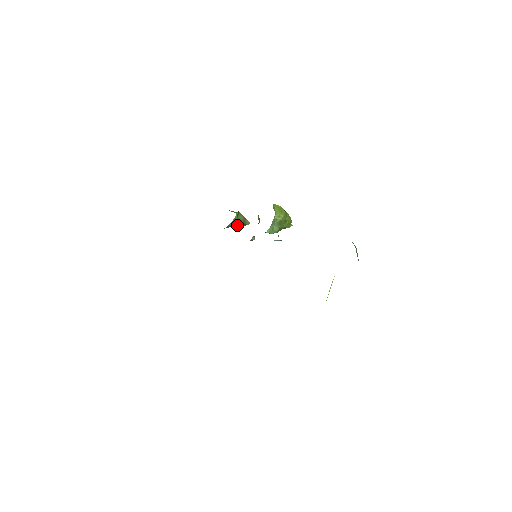
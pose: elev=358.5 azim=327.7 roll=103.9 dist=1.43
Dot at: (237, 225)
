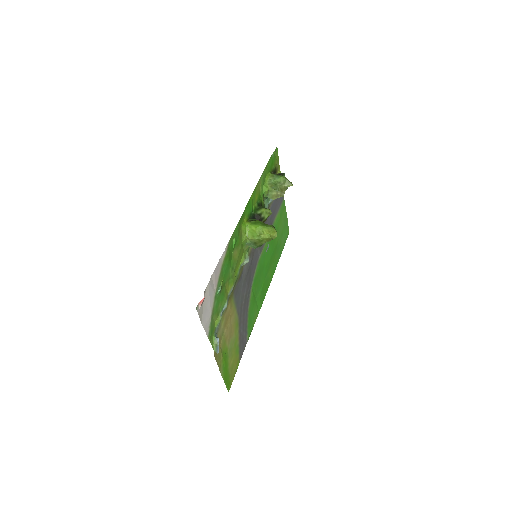
Dot at: occluded
